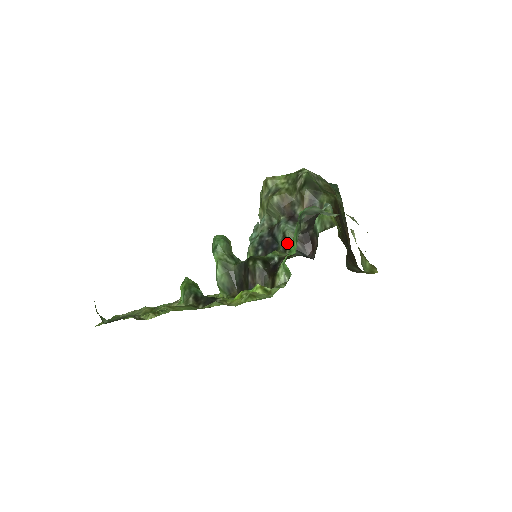
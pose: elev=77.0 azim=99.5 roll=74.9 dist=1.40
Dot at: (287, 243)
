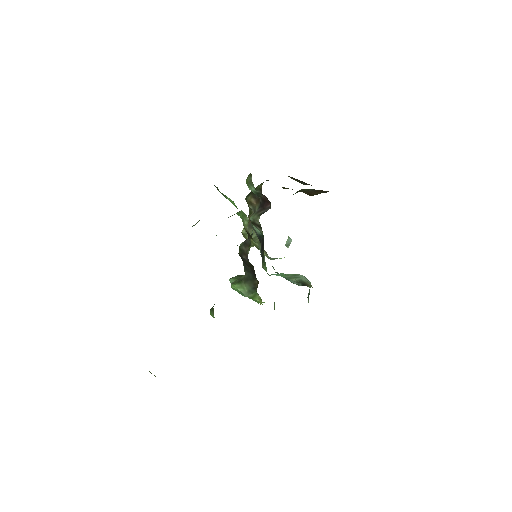
Dot at: (256, 222)
